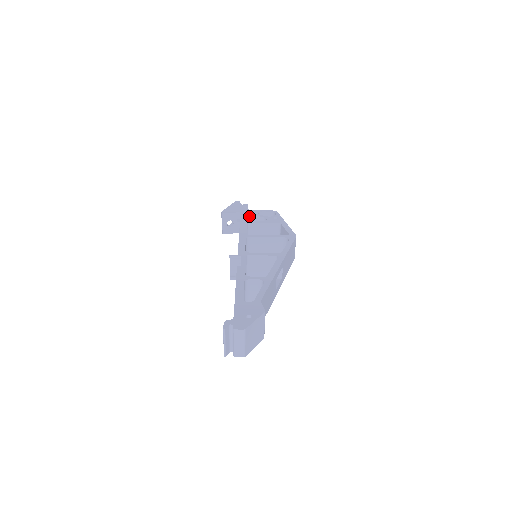
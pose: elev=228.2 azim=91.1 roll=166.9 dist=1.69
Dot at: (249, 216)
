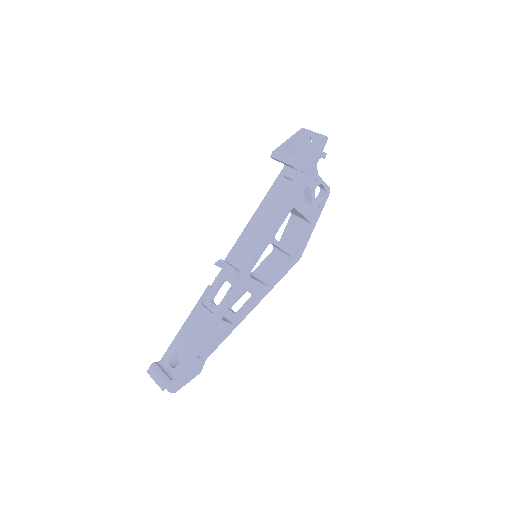
Dot at: (307, 186)
